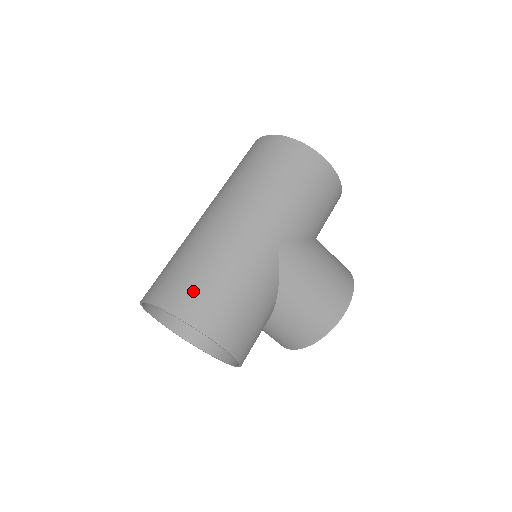
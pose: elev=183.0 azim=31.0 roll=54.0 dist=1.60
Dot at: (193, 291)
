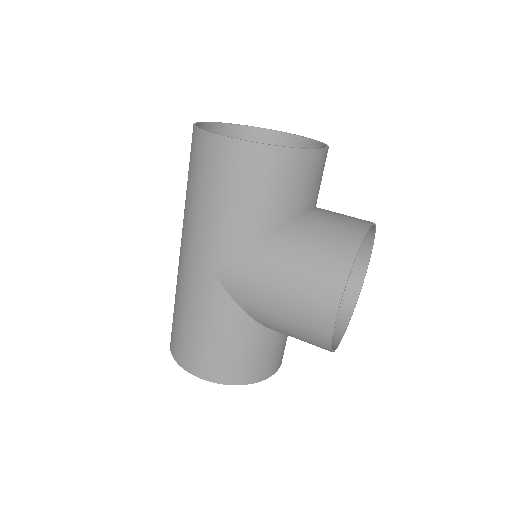
Dot at: (174, 331)
